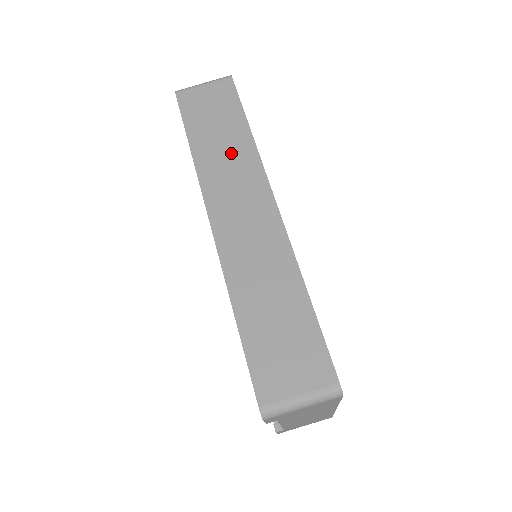
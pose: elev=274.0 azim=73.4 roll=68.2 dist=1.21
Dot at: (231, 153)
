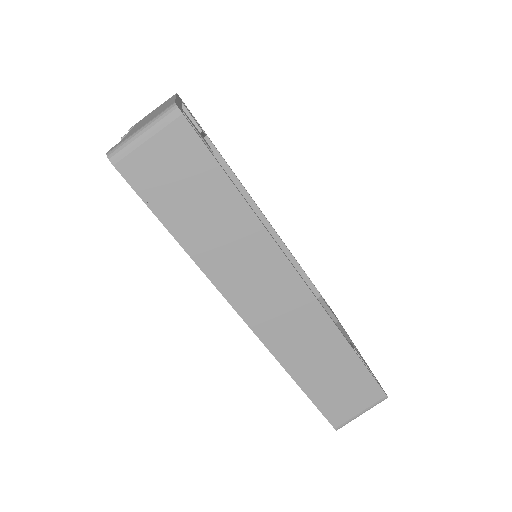
Dot at: (232, 236)
